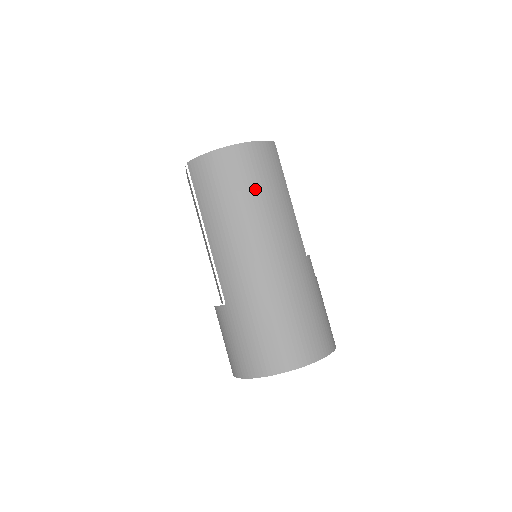
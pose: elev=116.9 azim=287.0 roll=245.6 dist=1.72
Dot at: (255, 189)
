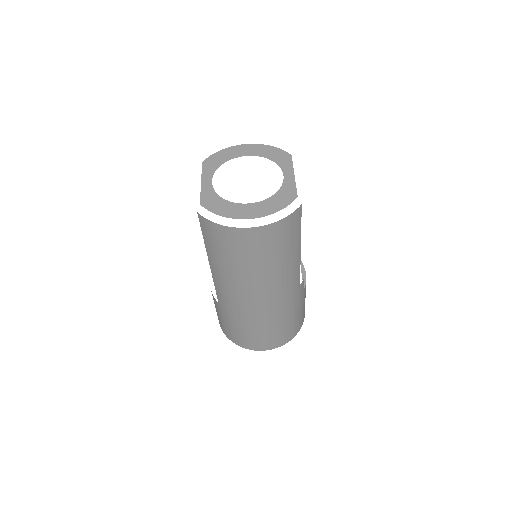
Dot at: (264, 260)
